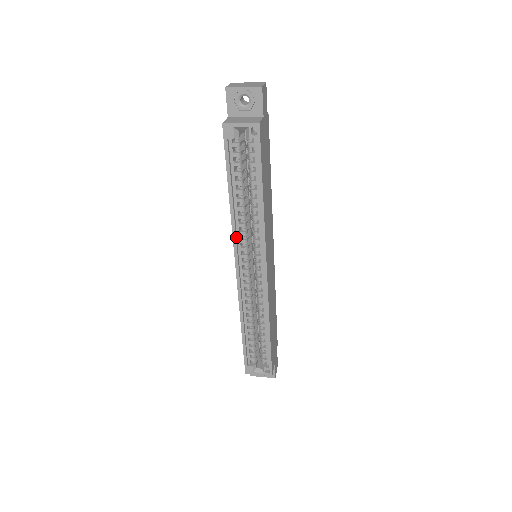
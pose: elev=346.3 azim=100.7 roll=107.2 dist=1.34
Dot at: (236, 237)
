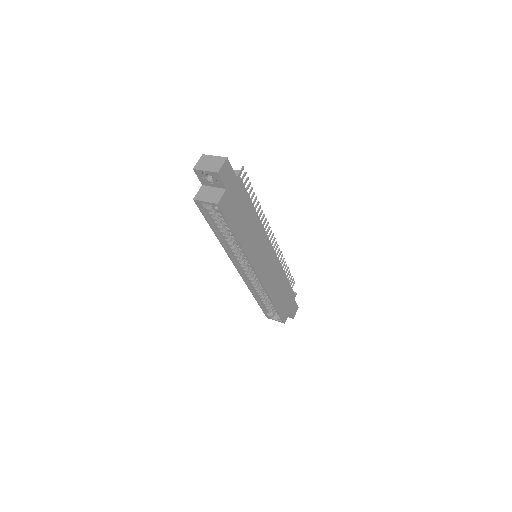
Dot at: (230, 255)
